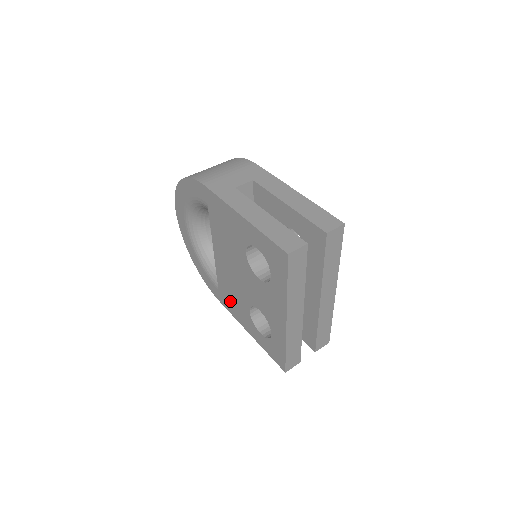
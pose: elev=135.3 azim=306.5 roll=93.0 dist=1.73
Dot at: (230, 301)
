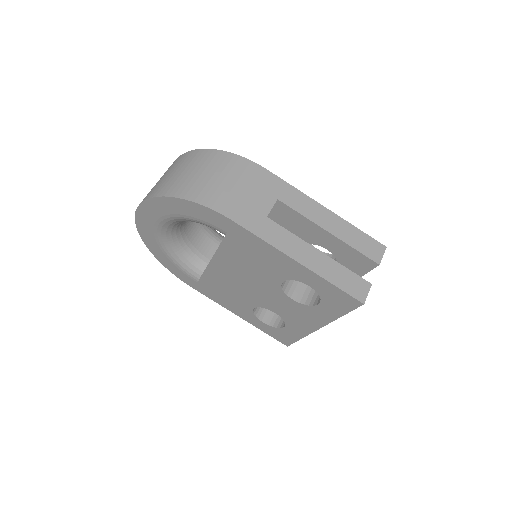
Dot at: (218, 294)
